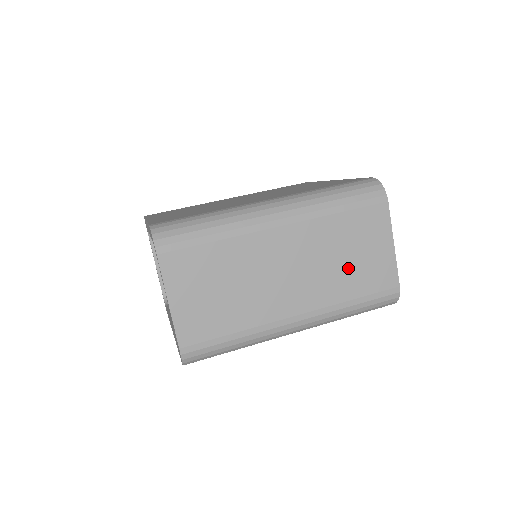
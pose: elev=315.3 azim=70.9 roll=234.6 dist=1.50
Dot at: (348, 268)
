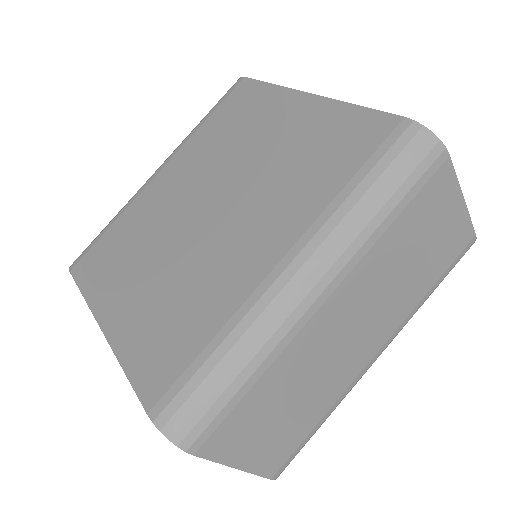
Dot at: (417, 268)
